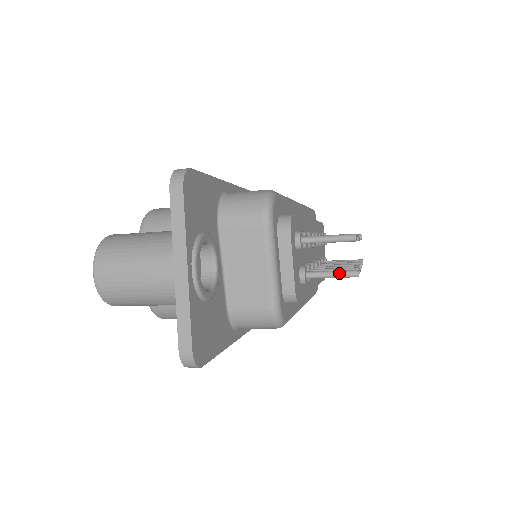
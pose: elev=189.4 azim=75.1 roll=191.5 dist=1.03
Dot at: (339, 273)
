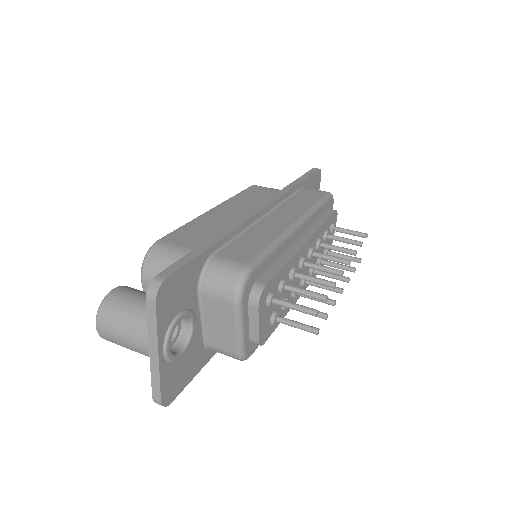
Dot at: (302, 328)
